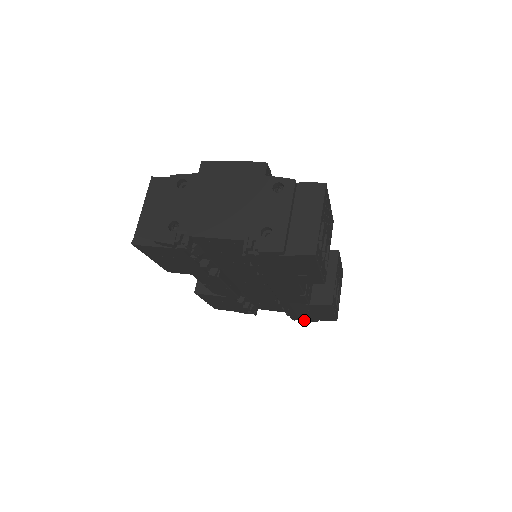
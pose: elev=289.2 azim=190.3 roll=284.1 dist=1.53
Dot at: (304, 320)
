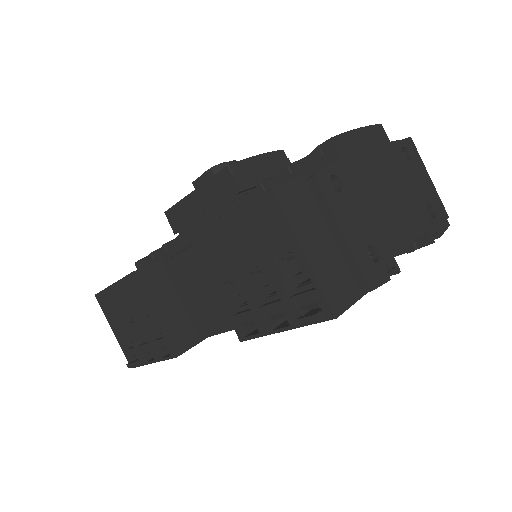
Dot at: occluded
